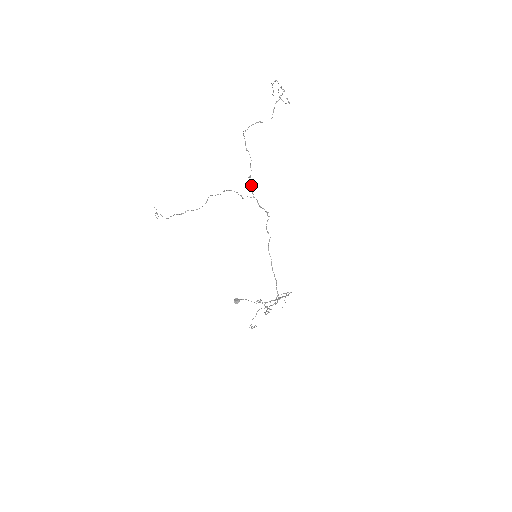
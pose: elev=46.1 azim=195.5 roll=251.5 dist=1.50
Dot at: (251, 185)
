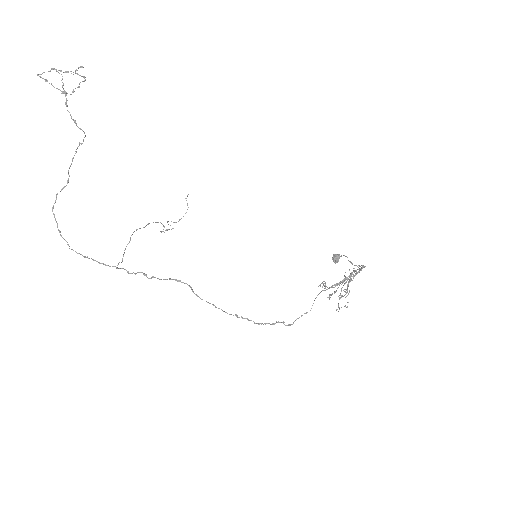
Dot at: (98, 262)
